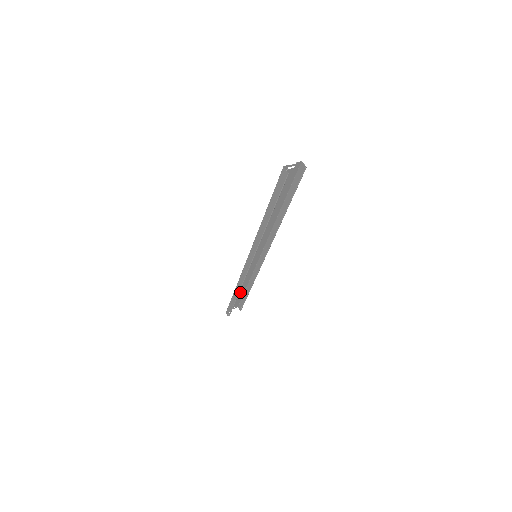
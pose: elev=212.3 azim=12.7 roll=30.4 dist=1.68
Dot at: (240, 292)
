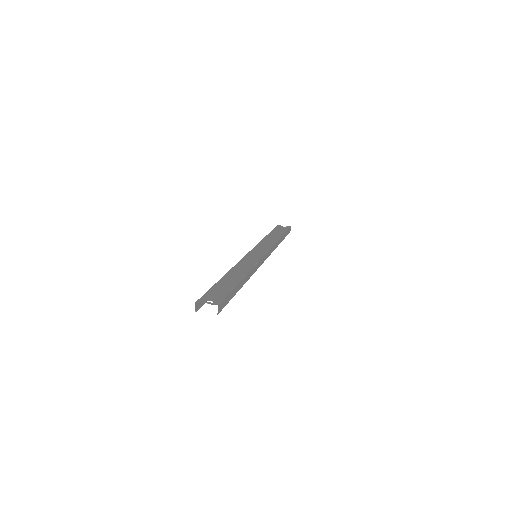
Dot at: (277, 234)
